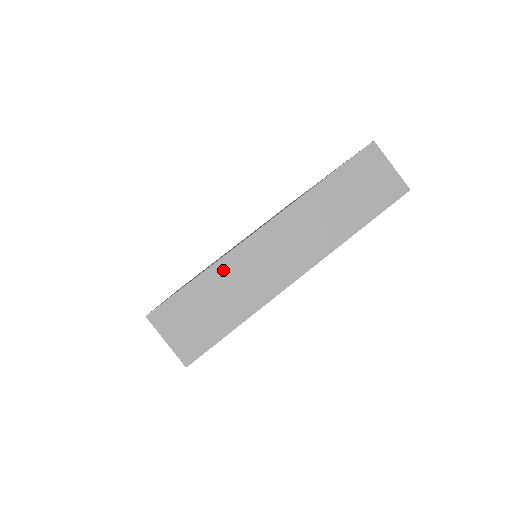
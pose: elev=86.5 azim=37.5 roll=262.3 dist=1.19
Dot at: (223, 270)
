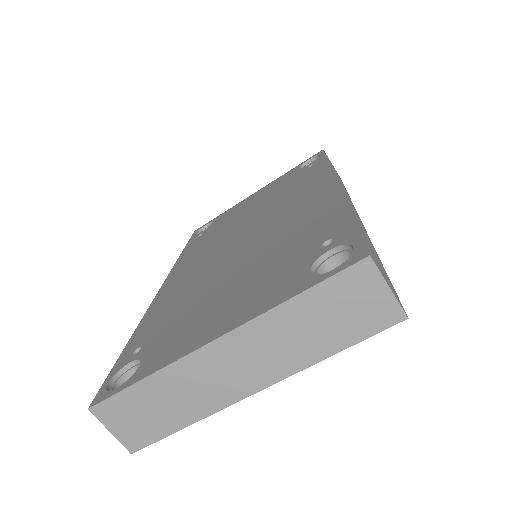
Dot at: (167, 378)
